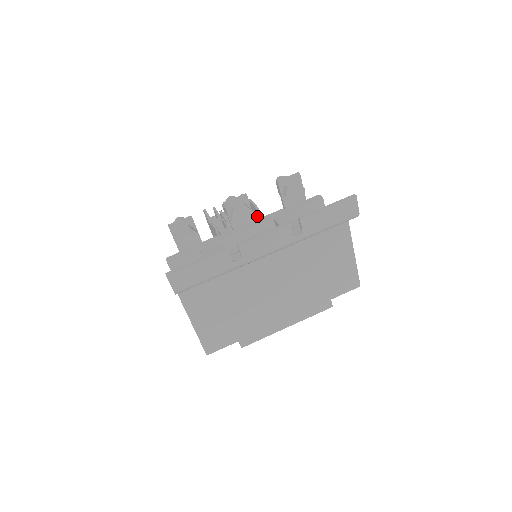
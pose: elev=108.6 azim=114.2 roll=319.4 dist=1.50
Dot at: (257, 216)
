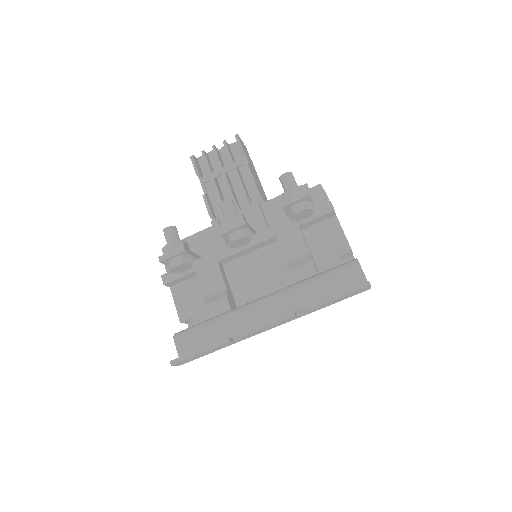
Dot at: (257, 217)
